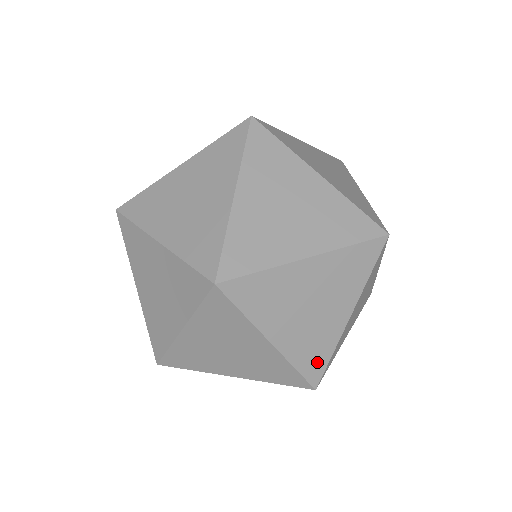
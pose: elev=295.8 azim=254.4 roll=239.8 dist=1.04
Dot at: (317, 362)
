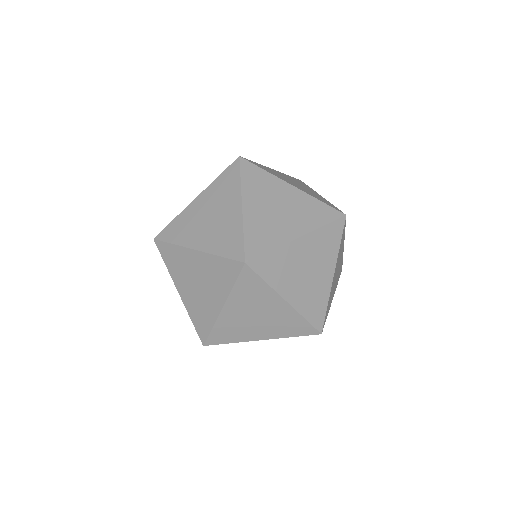
Dot at: (329, 204)
